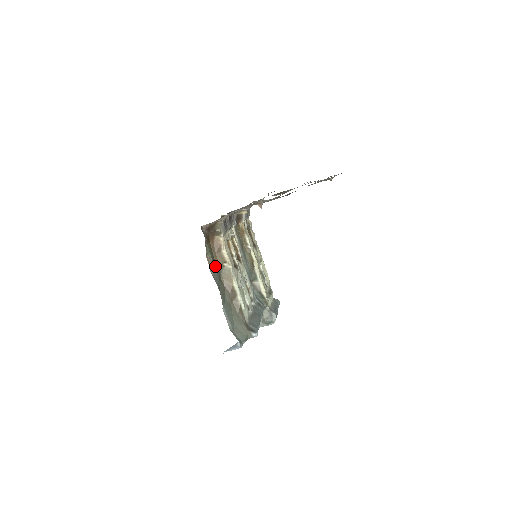
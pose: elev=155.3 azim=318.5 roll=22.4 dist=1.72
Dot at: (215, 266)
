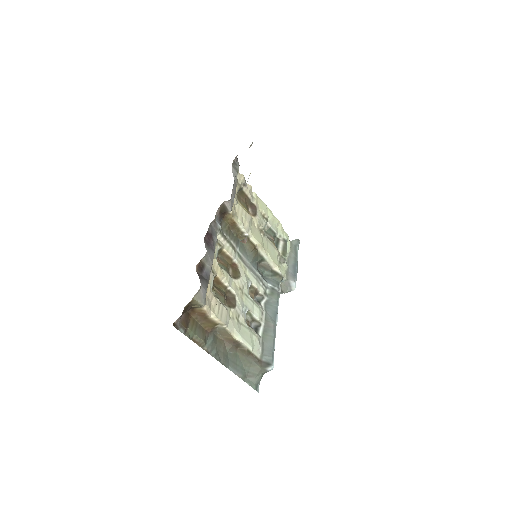
Dot at: (206, 335)
